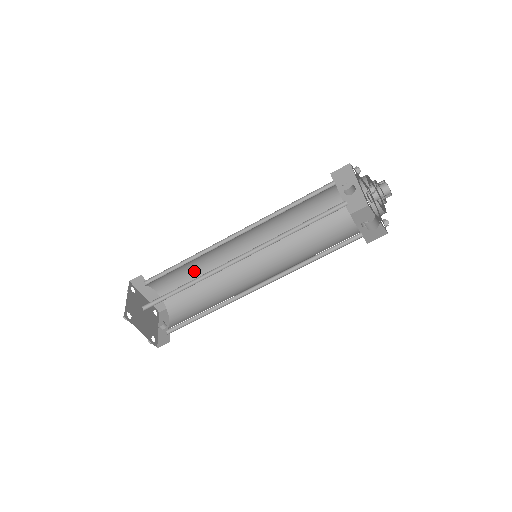
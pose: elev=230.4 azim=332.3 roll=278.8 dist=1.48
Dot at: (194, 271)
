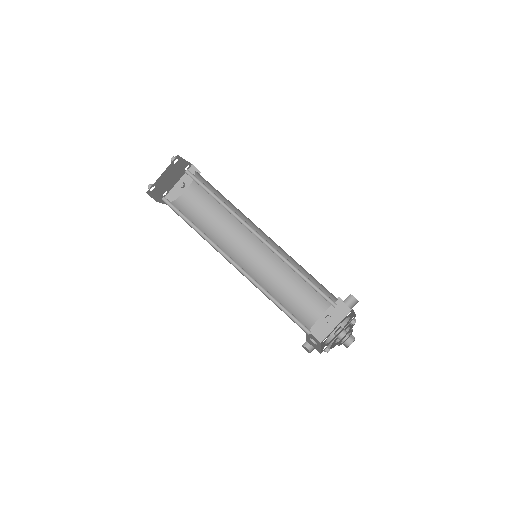
Dot at: occluded
